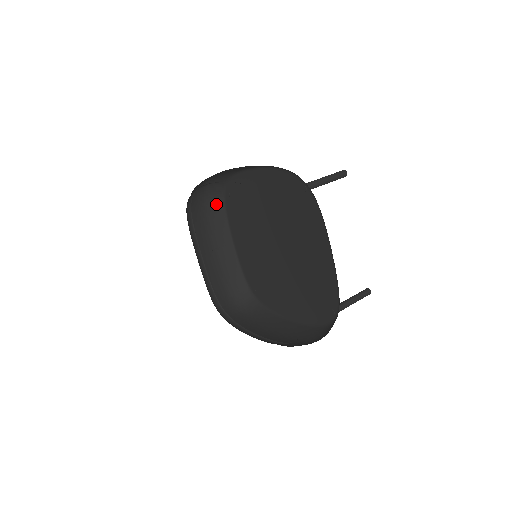
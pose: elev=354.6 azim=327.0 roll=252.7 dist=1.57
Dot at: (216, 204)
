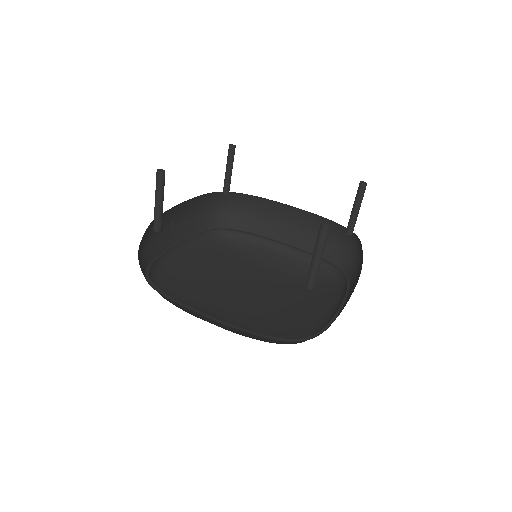
Dot at: (146, 230)
